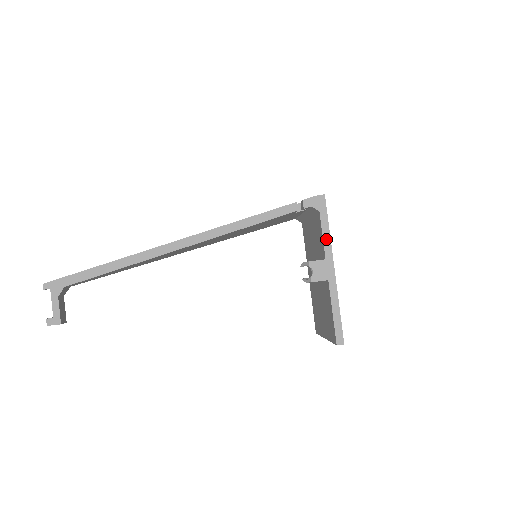
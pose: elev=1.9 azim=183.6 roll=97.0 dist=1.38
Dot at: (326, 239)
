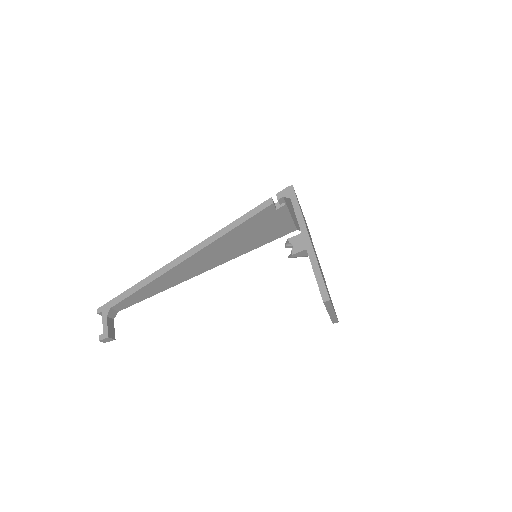
Dot at: (299, 217)
